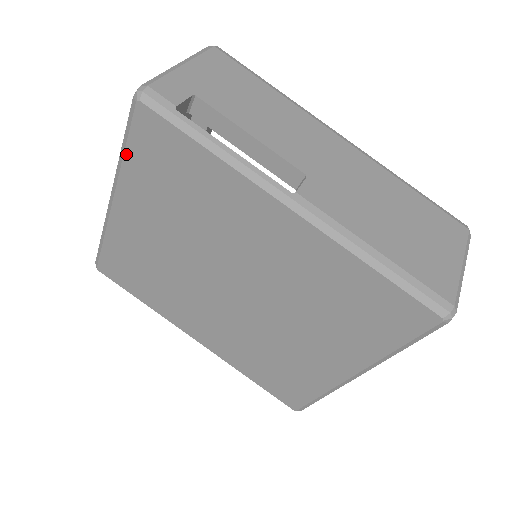
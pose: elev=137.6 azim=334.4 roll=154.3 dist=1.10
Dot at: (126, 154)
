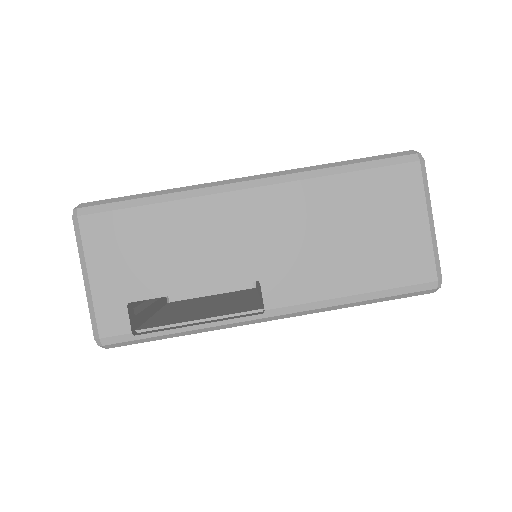
Dot at: occluded
